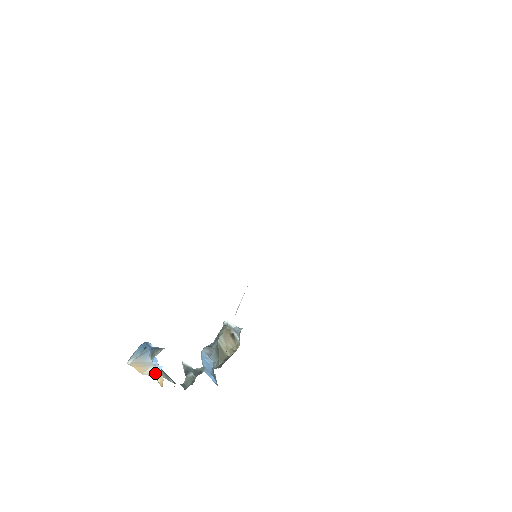
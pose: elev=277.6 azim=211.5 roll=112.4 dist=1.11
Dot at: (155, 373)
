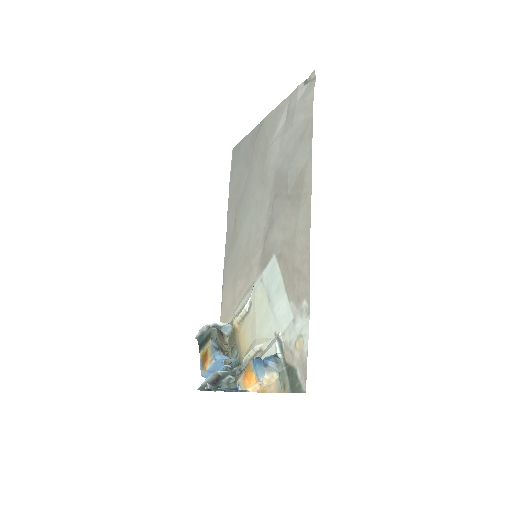
Dot at: occluded
